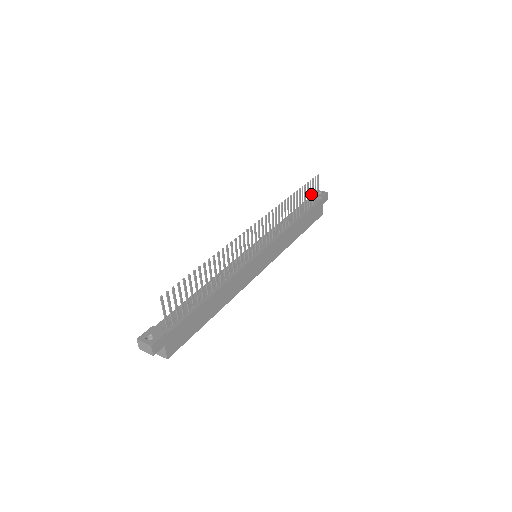
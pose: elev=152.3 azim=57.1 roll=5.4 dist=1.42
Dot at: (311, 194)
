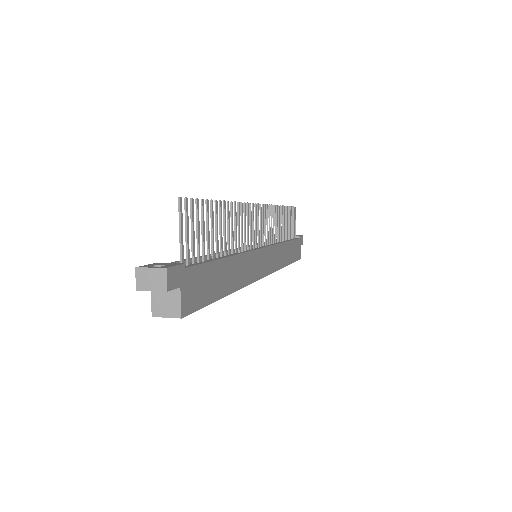
Dot at: occluded
